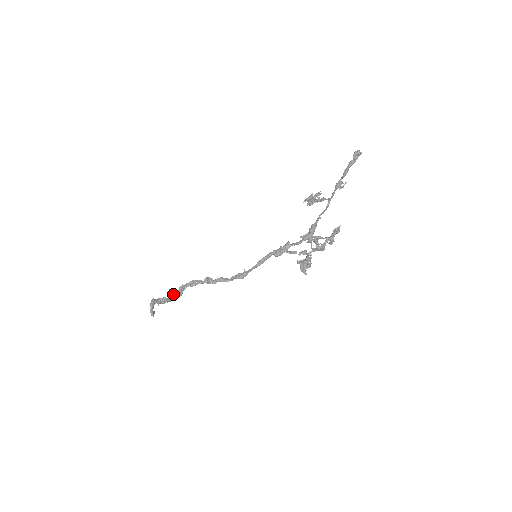
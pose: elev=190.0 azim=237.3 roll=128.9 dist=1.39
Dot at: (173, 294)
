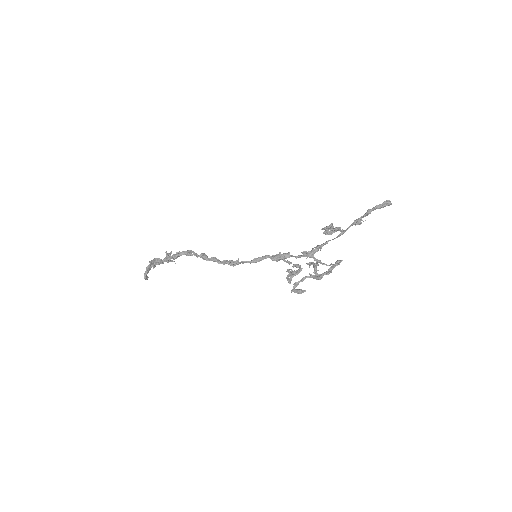
Dot at: (168, 256)
